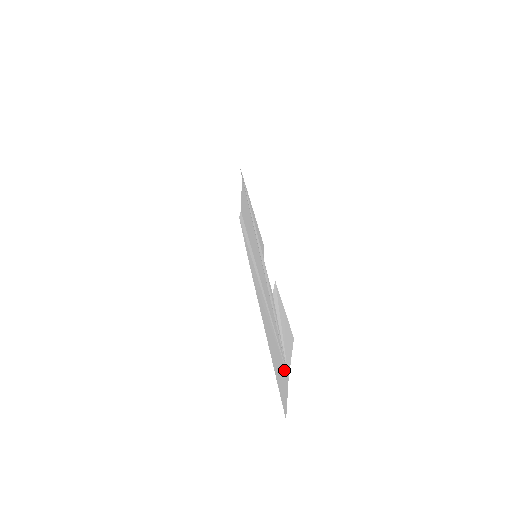
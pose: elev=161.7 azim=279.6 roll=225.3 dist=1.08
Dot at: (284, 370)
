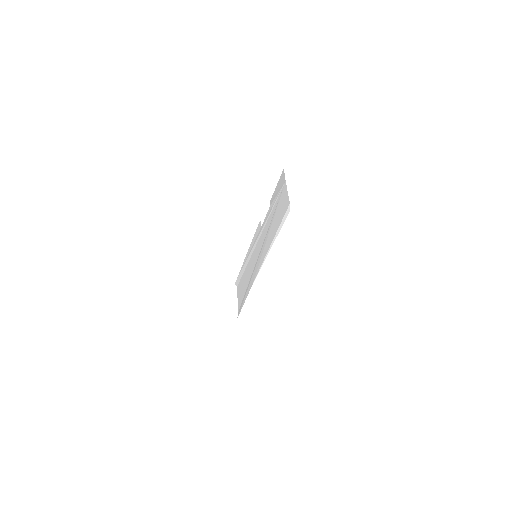
Dot at: (283, 191)
